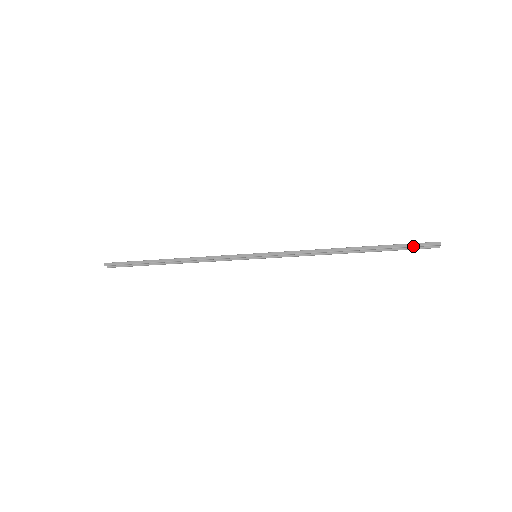
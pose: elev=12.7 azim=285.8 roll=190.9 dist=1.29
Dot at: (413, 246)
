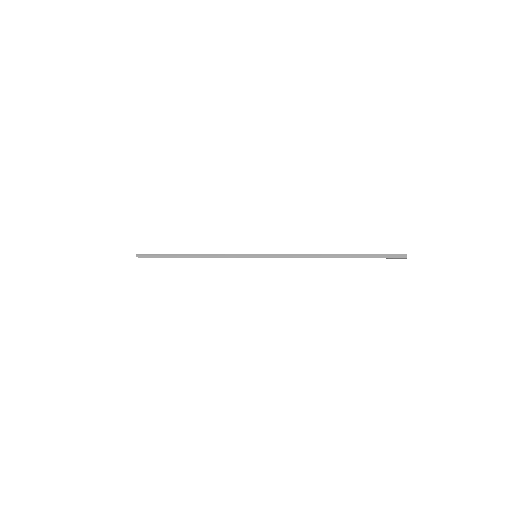
Dot at: (383, 256)
